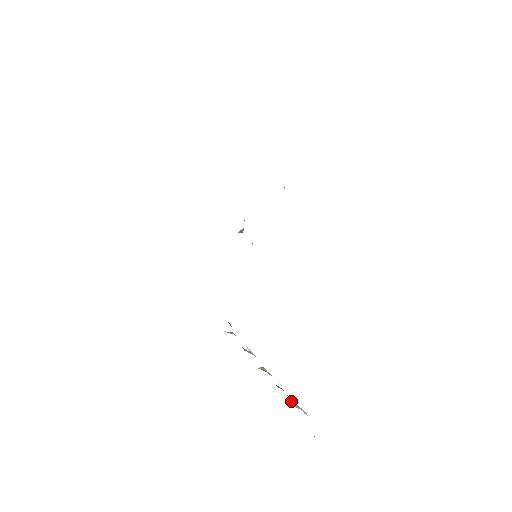
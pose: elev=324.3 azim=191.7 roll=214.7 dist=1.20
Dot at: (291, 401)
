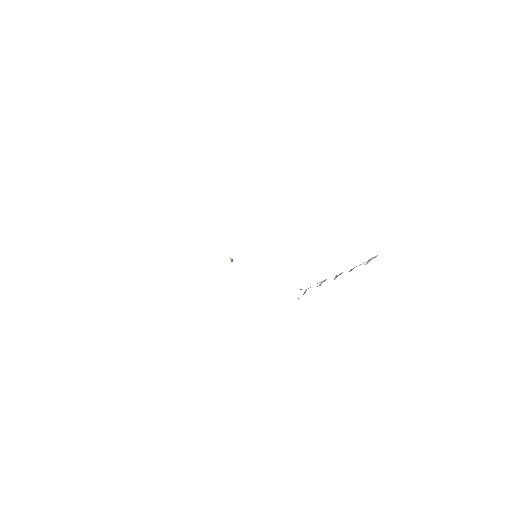
Dot at: occluded
